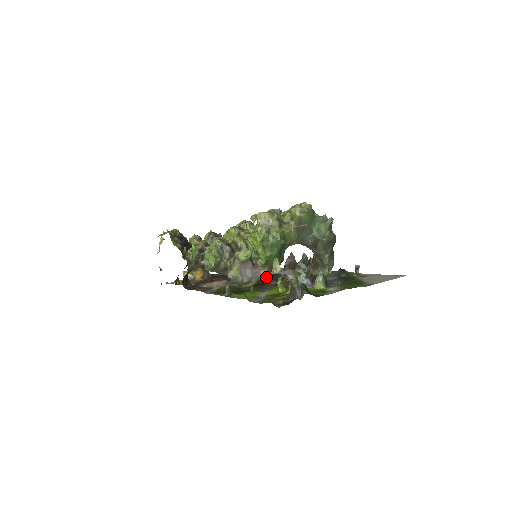
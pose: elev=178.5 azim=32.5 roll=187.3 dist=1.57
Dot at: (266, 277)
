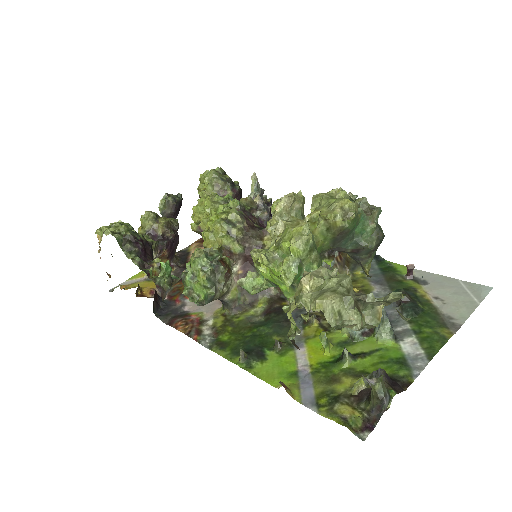
Dot at: (278, 291)
